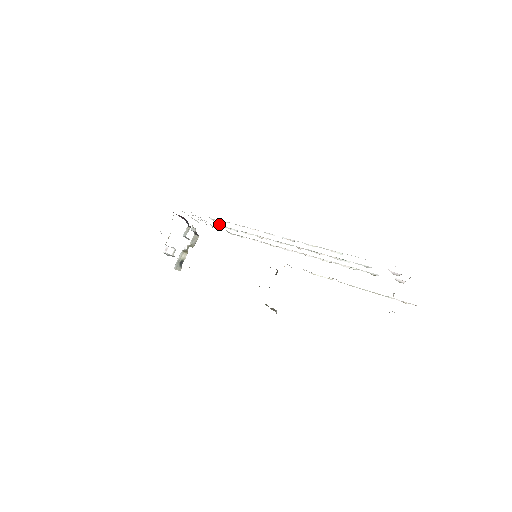
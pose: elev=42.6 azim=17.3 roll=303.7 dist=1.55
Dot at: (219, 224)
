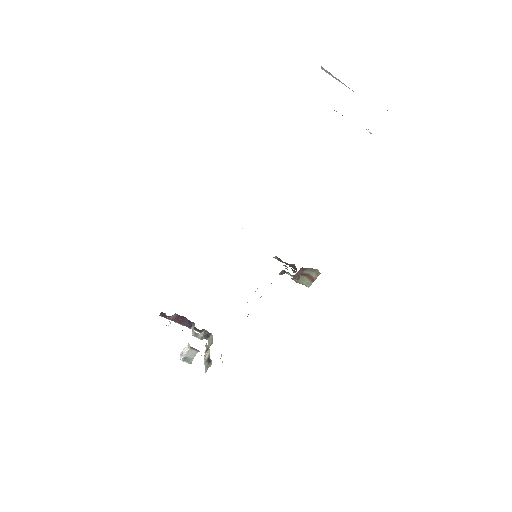
Dot at: occluded
